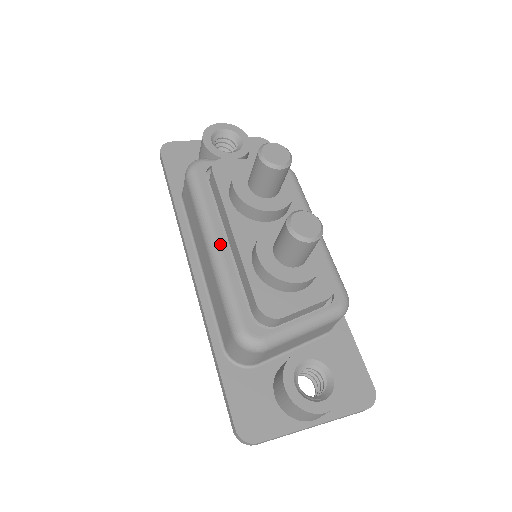
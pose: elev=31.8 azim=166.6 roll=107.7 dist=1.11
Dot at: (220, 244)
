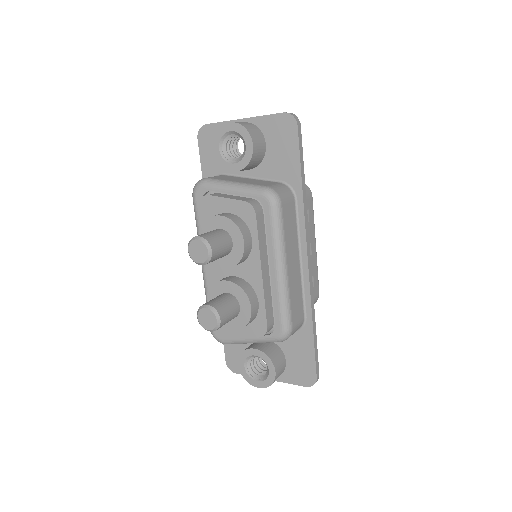
Dot at: (205, 268)
